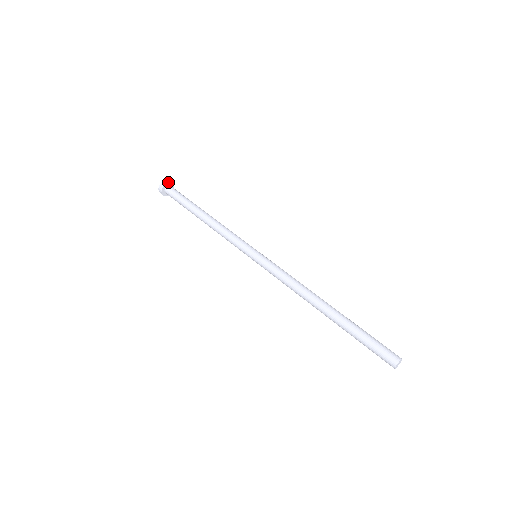
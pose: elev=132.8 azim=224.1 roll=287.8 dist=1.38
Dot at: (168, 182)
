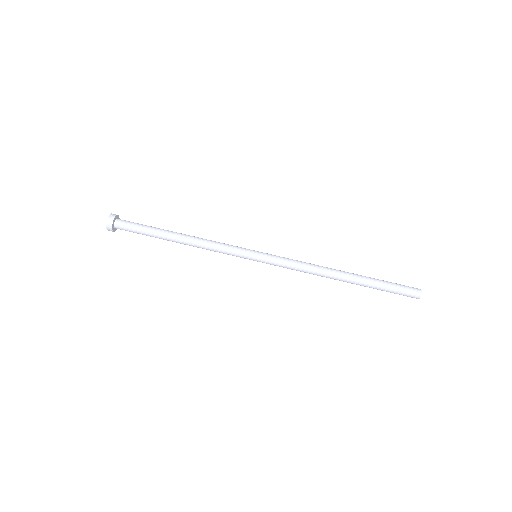
Dot at: occluded
